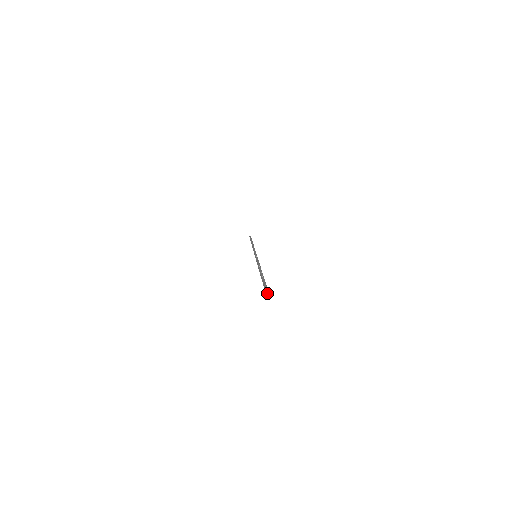
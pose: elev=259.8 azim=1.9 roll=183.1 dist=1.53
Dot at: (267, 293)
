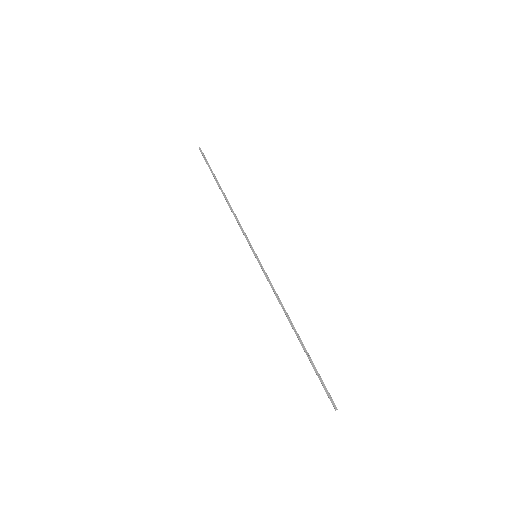
Dot at: occluded
